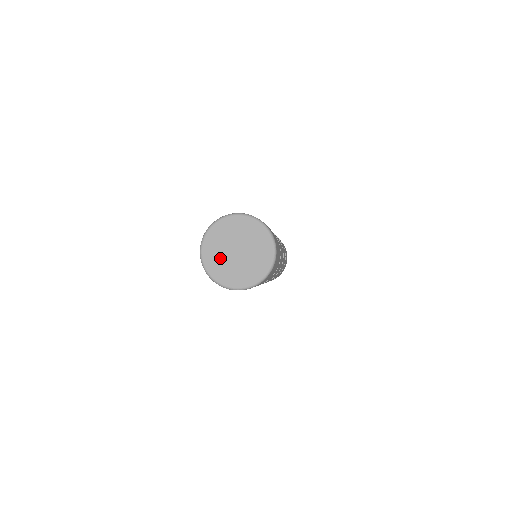
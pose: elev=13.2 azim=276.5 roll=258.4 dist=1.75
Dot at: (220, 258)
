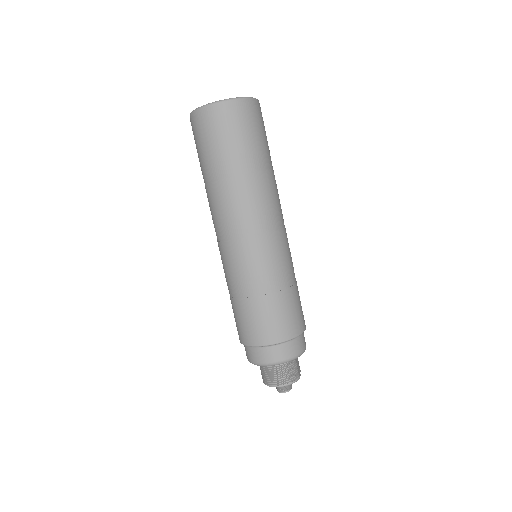
Dot at: occluded
